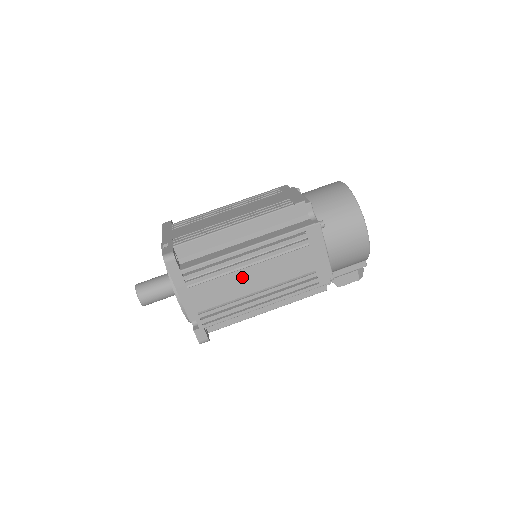
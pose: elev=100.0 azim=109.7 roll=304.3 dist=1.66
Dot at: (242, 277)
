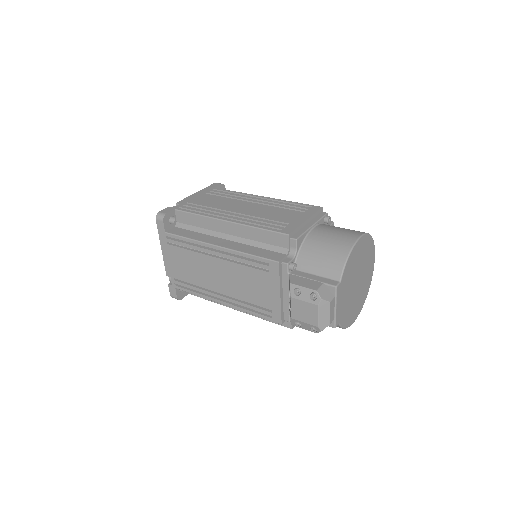
Dot at: (239, 204)
